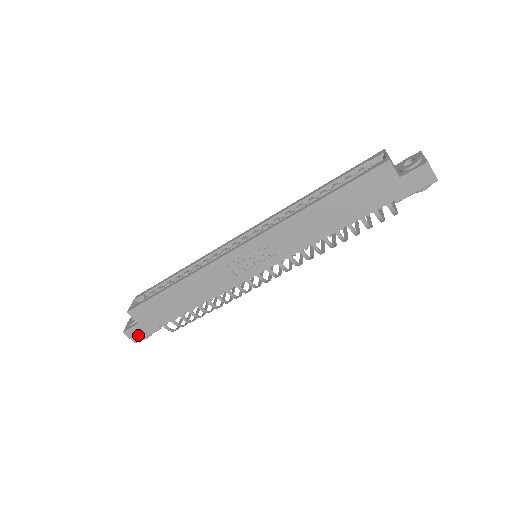
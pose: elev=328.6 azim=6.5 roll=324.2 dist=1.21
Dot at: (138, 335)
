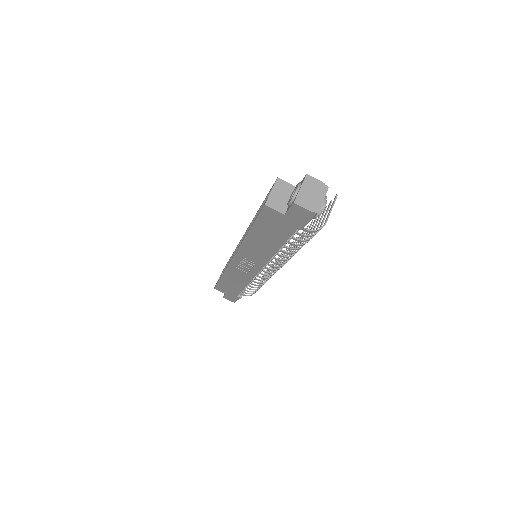
Dot at: (231, 299)
